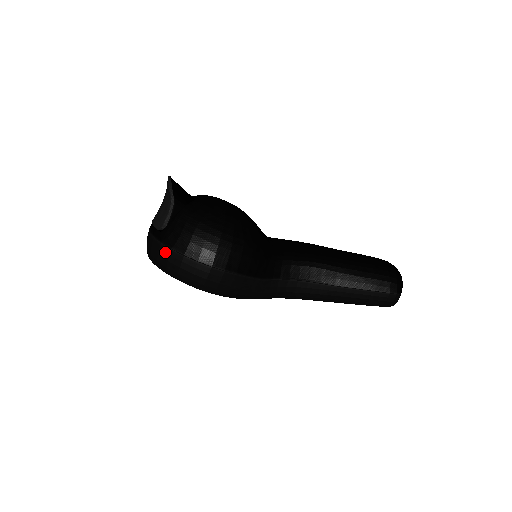
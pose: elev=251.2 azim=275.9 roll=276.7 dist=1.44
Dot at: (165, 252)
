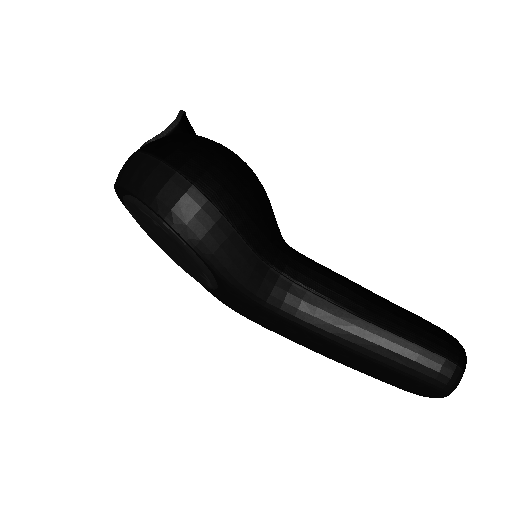
Dot at: (139, 159)
